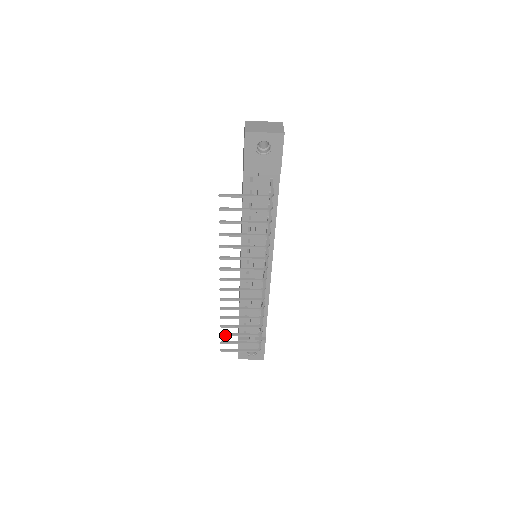
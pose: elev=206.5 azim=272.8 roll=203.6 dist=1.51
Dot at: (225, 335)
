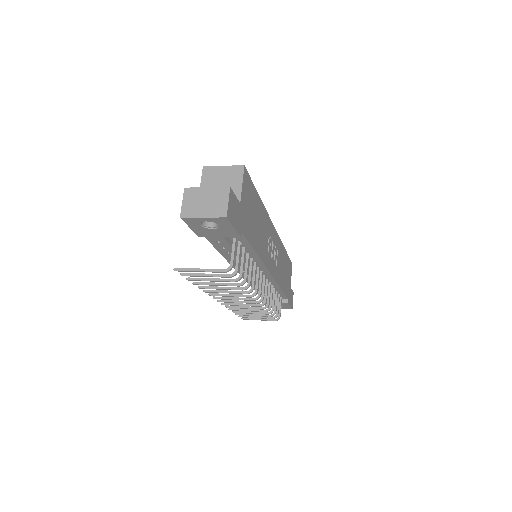
Dot at: occluded
